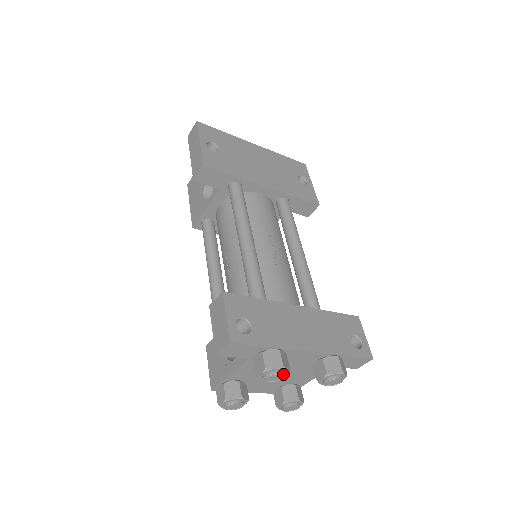
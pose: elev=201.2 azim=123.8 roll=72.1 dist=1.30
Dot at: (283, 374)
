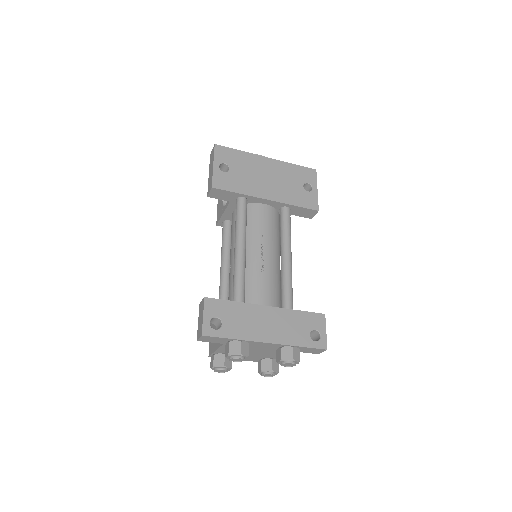
Dot at: (242, 359)
